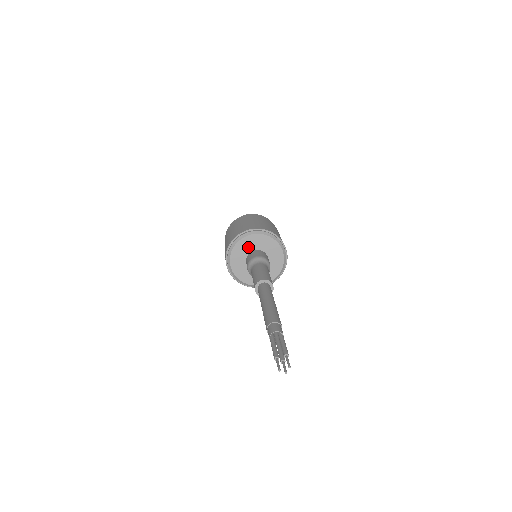
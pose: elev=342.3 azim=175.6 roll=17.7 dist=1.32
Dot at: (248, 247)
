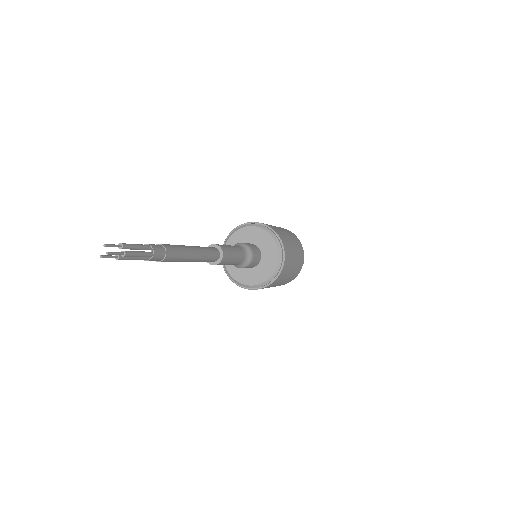
Dot at: occluded
